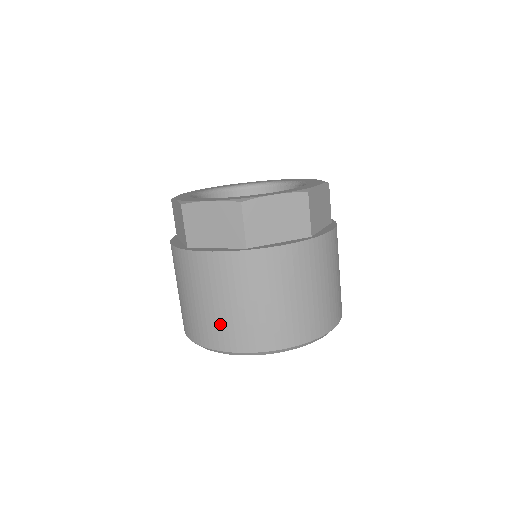
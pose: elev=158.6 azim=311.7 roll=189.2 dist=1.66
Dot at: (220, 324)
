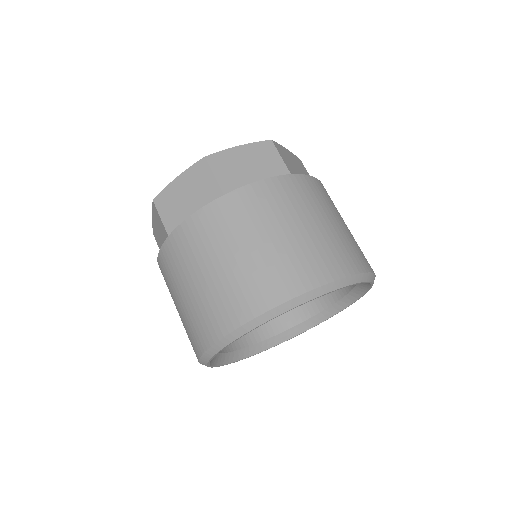
Dot at: (224, 293)
